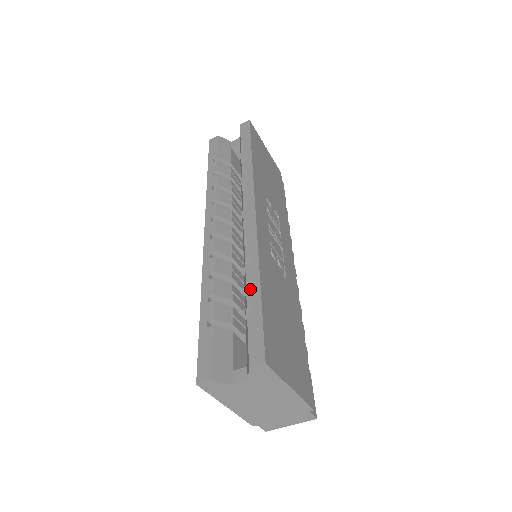
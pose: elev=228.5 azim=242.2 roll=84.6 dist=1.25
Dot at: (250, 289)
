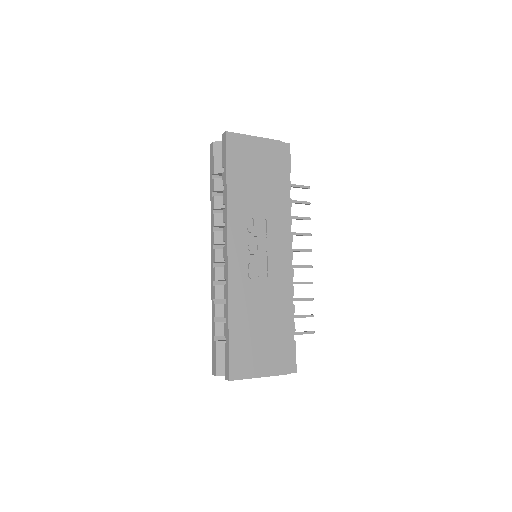
Dot at: (225, 326)
